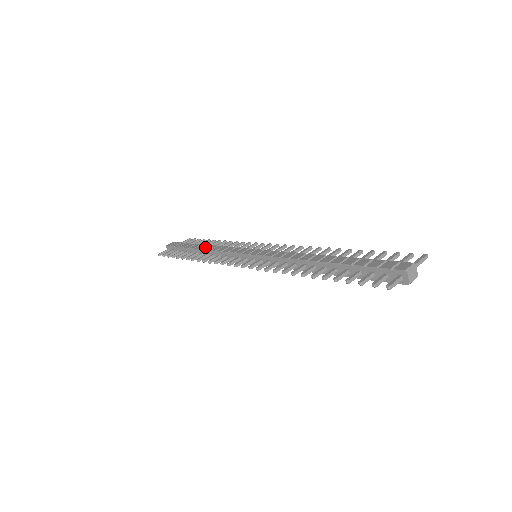
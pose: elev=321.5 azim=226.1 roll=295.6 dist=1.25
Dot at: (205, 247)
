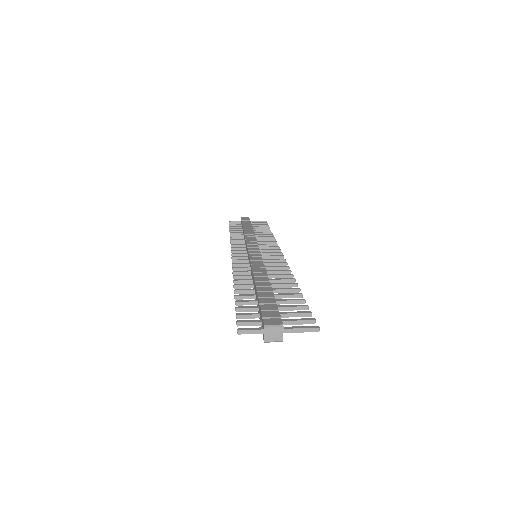
Dot at: (248, 231)
